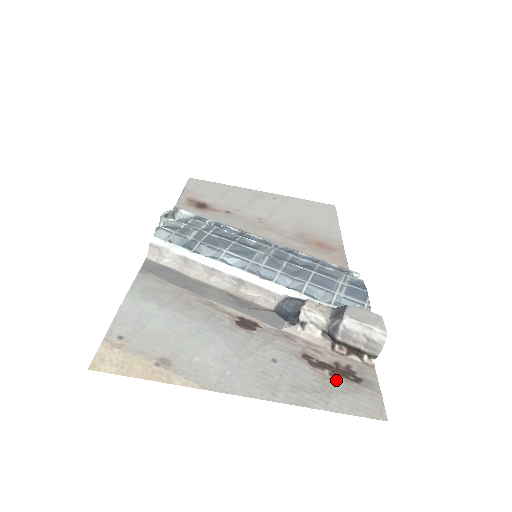
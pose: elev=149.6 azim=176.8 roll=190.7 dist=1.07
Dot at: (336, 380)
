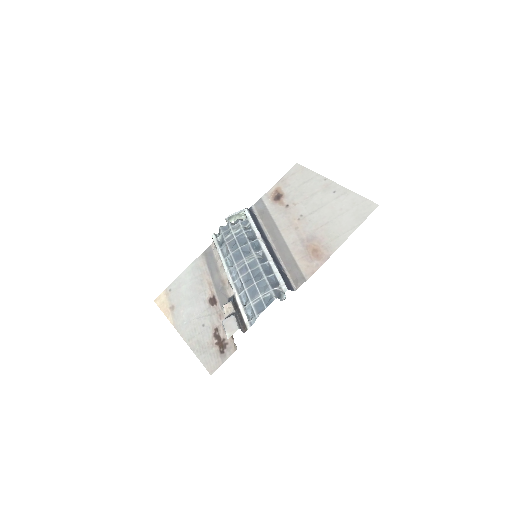
Dot at: (215, 347)
